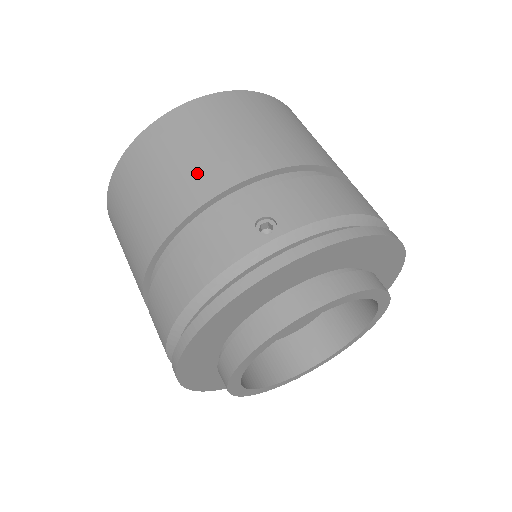
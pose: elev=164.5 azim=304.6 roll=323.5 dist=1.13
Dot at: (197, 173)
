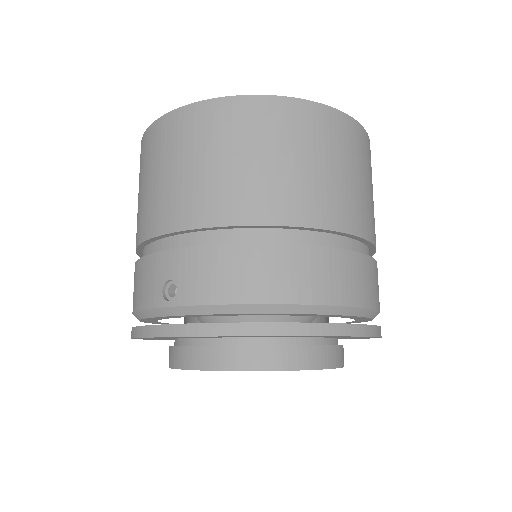
Dot at: (155, 203)
